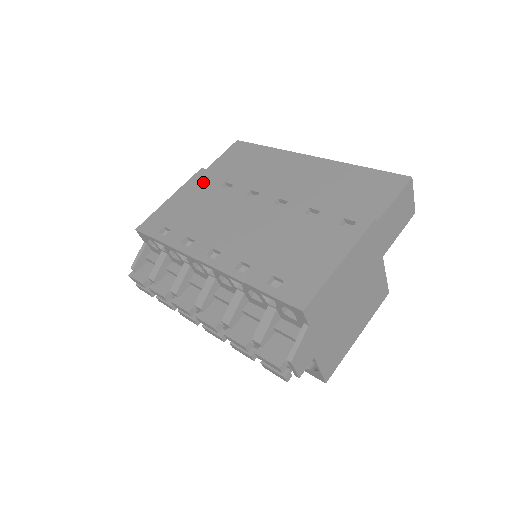
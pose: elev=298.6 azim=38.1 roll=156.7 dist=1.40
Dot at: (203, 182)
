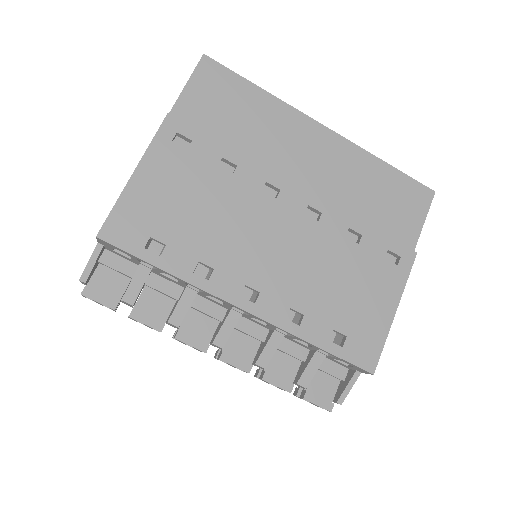
Dot at: (184, 149)
